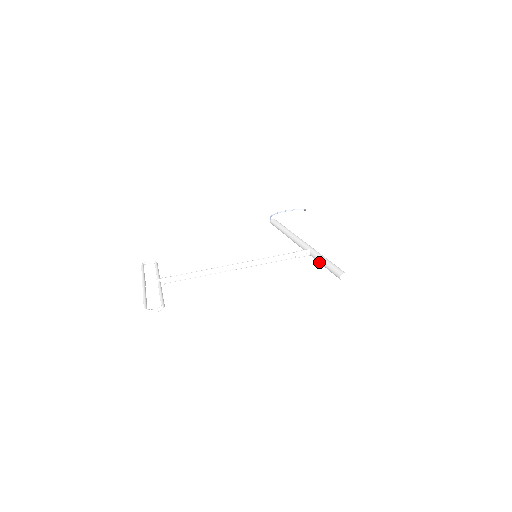
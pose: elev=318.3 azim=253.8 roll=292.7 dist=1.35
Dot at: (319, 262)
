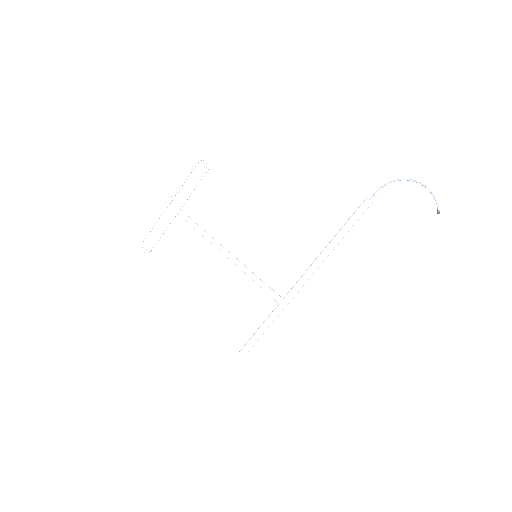
Dot at: (265, 321)
